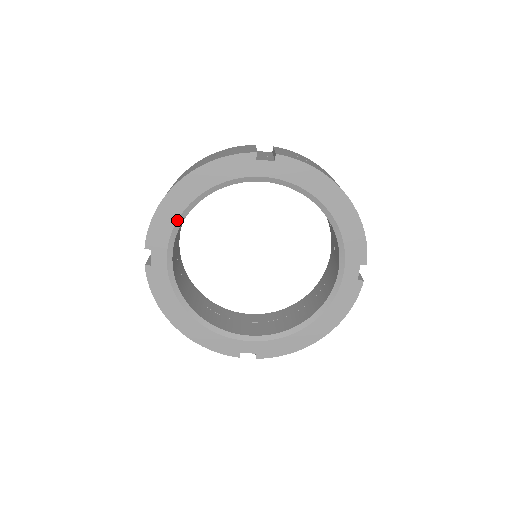
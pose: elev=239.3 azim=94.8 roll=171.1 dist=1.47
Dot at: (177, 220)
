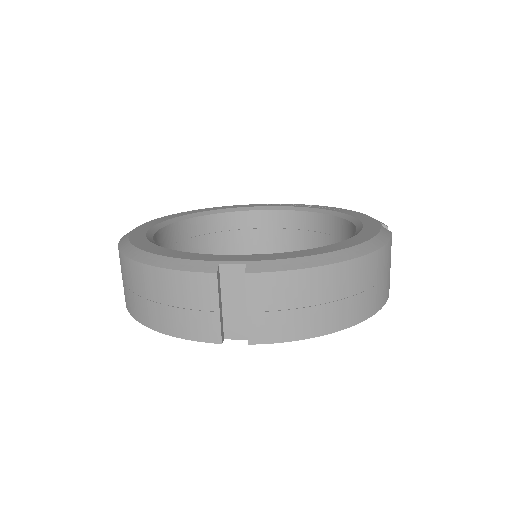
Dot at: occluded
